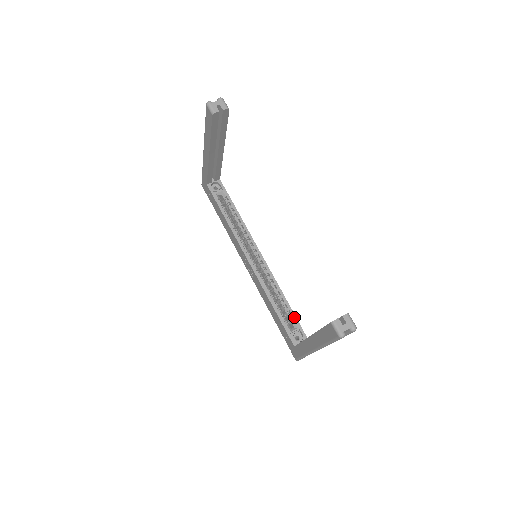
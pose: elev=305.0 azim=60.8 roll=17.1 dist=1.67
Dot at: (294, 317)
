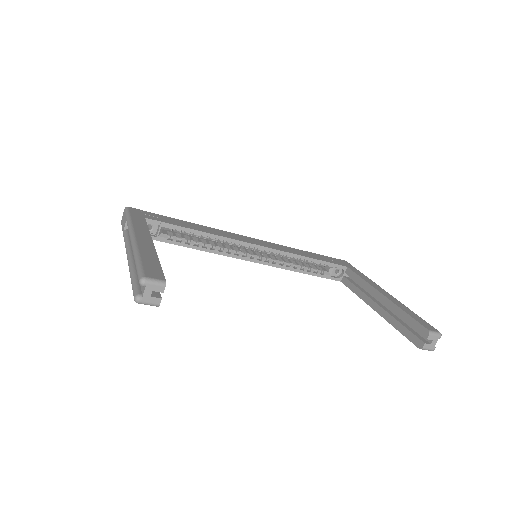
Dot at: (325, 263)
